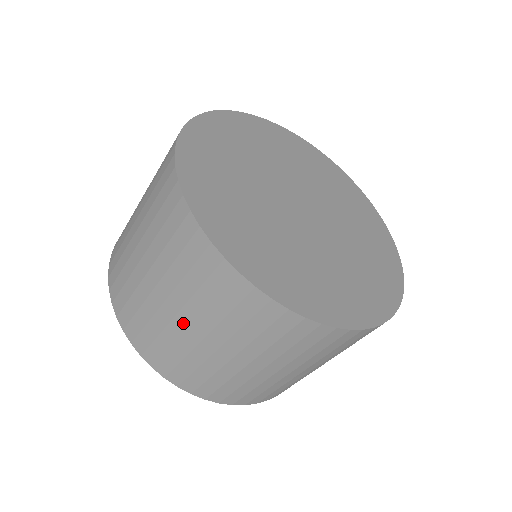
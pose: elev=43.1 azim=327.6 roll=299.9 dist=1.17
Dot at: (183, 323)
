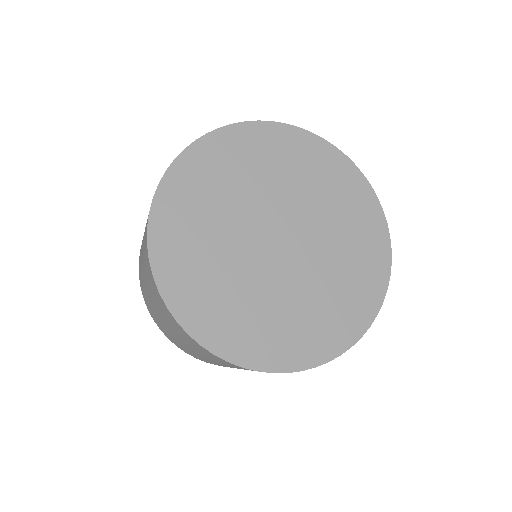
Dot at: occluded
